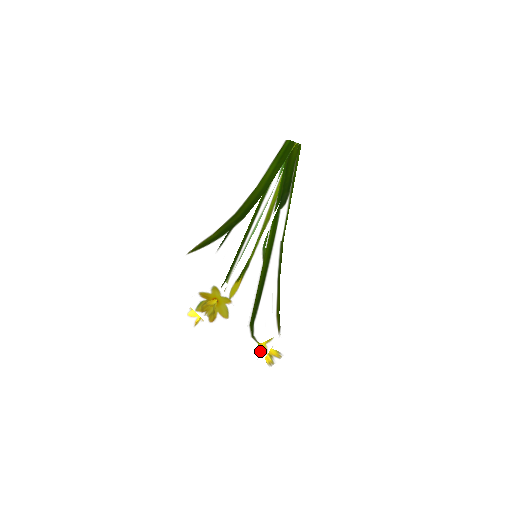
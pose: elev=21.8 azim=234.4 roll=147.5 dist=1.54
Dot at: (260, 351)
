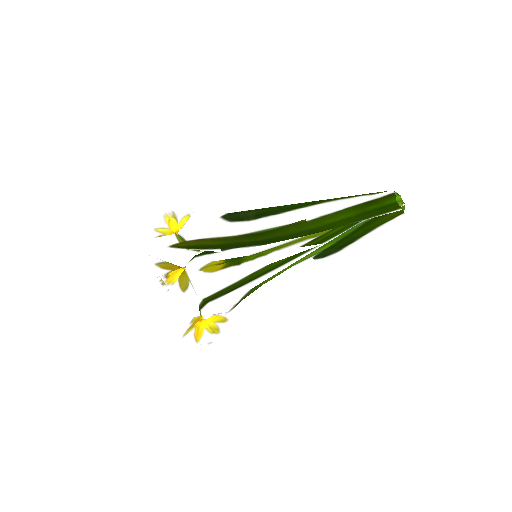
Dot at: (196, 328)
